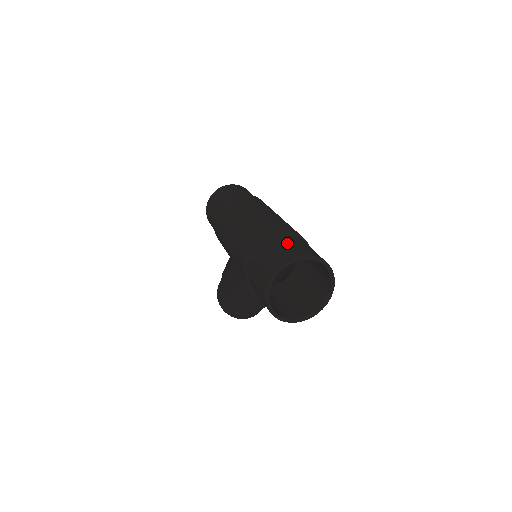
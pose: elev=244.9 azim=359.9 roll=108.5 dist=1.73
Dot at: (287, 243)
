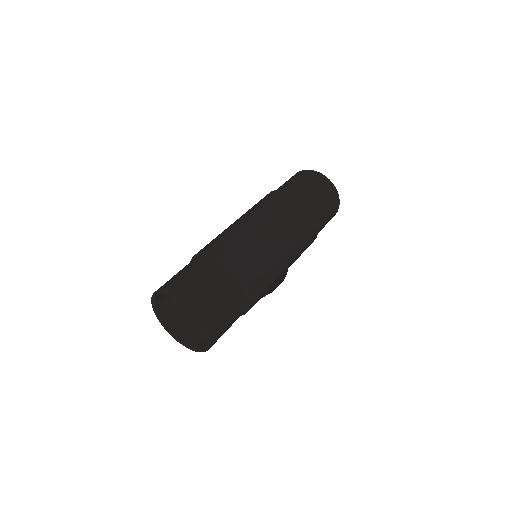
Dot at: (209, 281)
